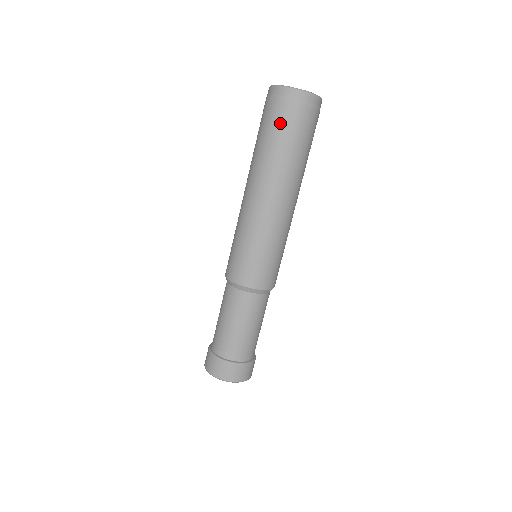
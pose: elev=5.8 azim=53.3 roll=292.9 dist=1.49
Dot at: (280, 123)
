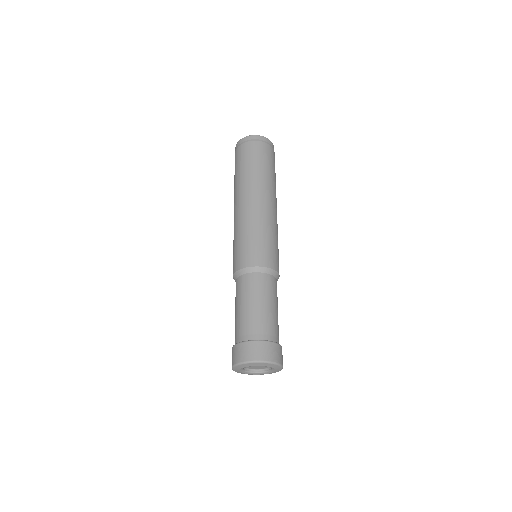
Dot at: (239, 159)
